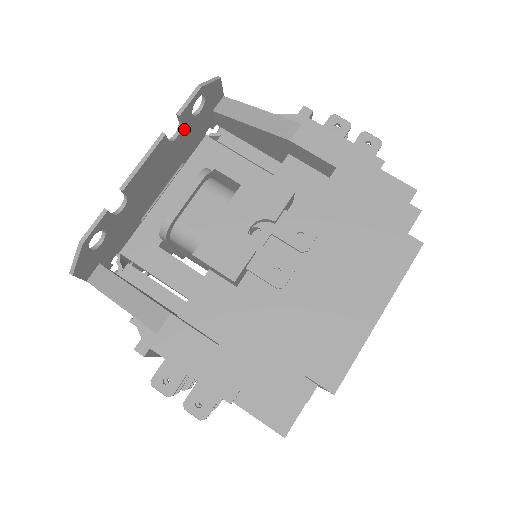
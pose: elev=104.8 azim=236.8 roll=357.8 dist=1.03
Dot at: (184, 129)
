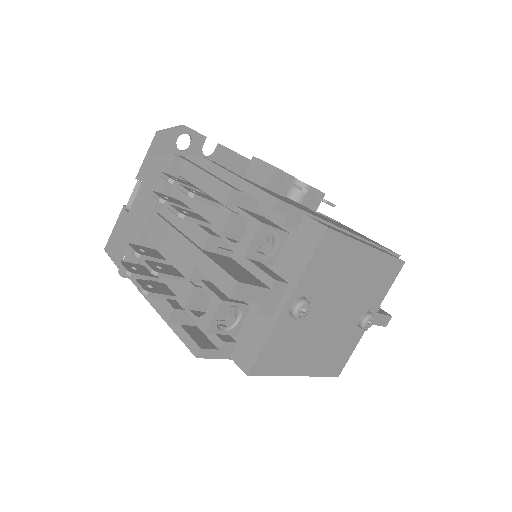
Dot at: occluded
